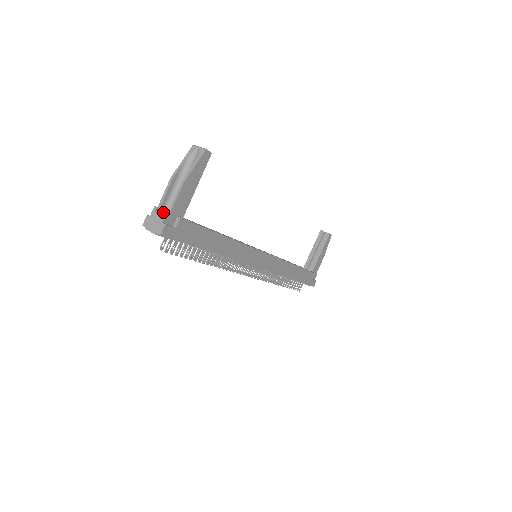
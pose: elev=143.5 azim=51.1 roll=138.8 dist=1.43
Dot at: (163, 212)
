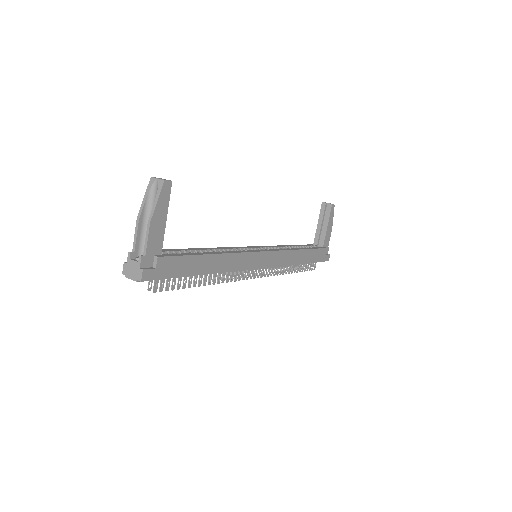
Dot at: (139, 255)
